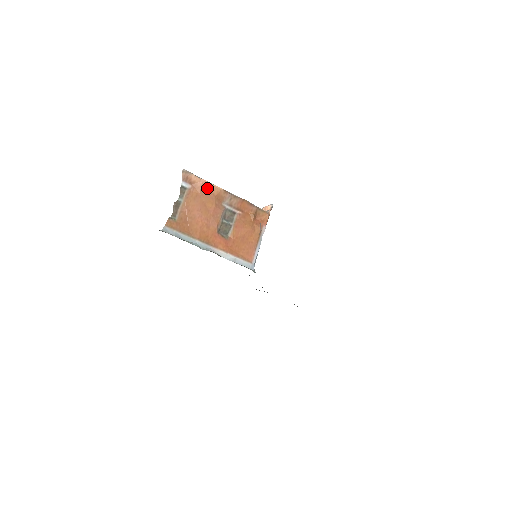
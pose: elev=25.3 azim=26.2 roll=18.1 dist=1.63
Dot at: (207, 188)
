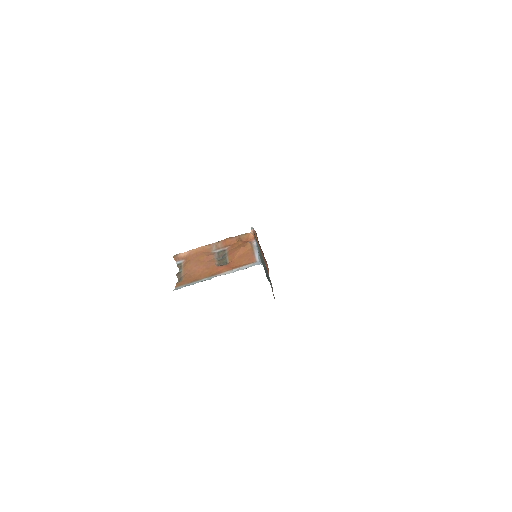
Dot at: (195, 252)
